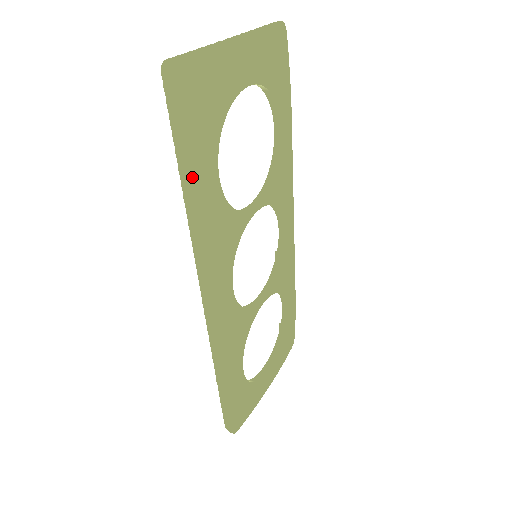
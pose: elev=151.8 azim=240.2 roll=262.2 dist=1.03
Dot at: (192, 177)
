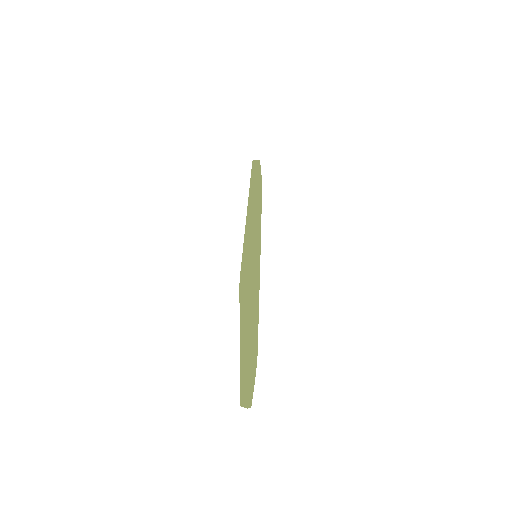
Dot at: occluded
